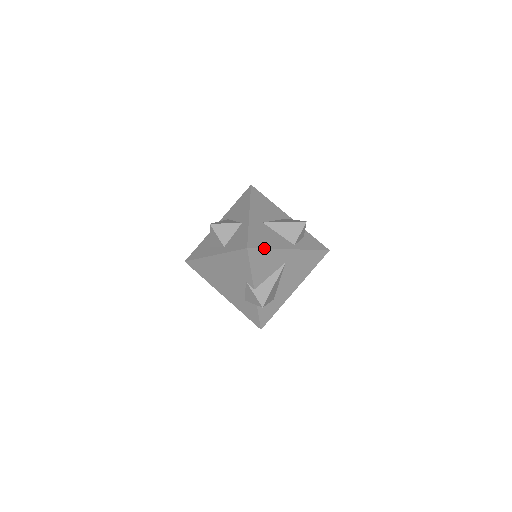
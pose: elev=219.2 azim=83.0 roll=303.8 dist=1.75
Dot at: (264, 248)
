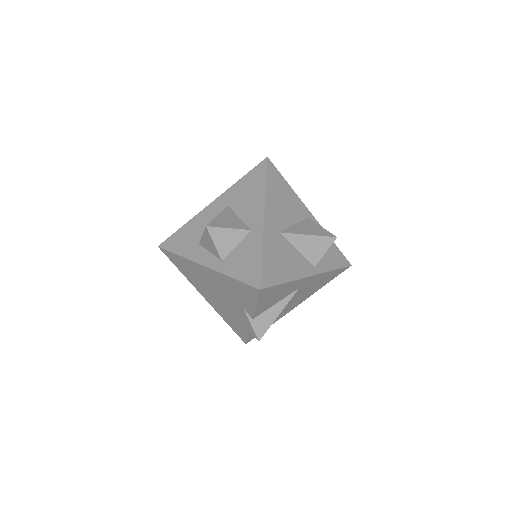
Dot at: (280, 283)
